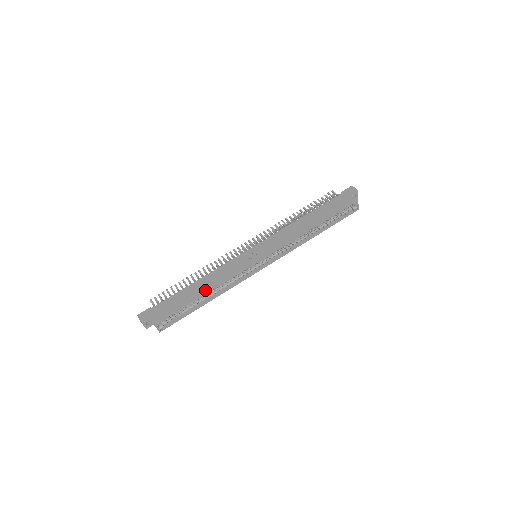
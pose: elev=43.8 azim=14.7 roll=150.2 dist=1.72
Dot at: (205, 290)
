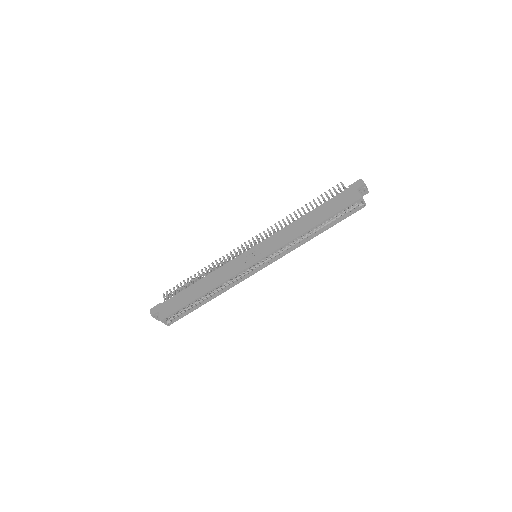
Dot at: (205, 291)
